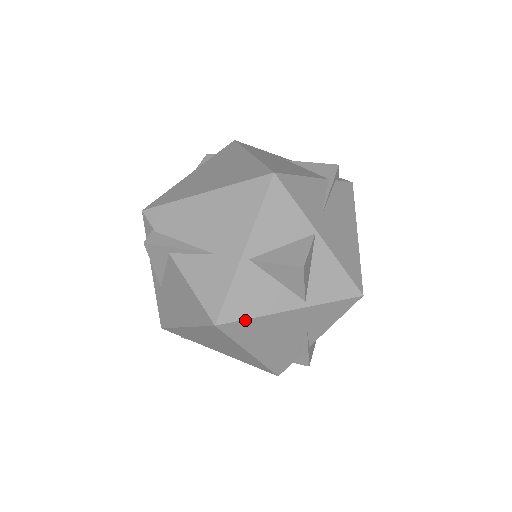
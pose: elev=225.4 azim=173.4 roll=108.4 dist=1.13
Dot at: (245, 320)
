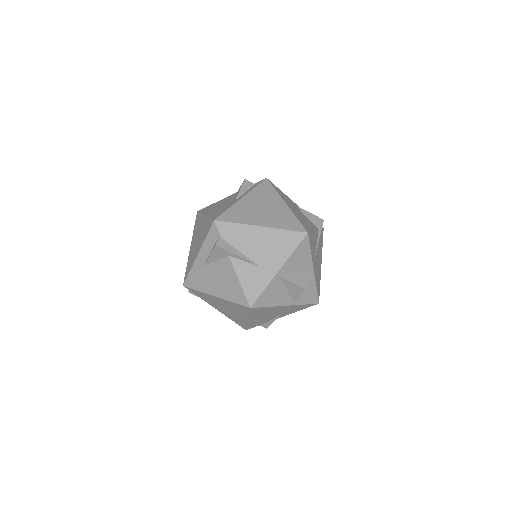
Dot at: (264, 307)
